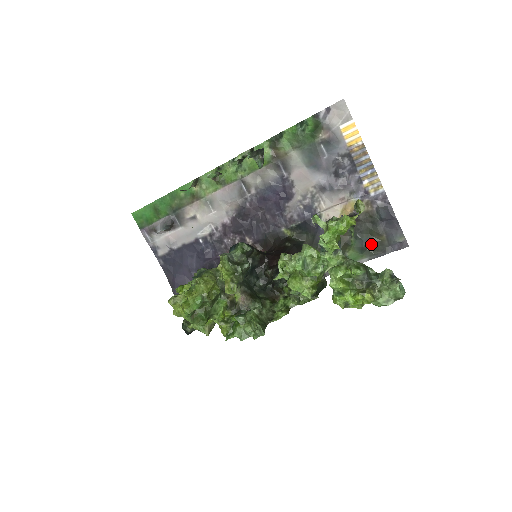
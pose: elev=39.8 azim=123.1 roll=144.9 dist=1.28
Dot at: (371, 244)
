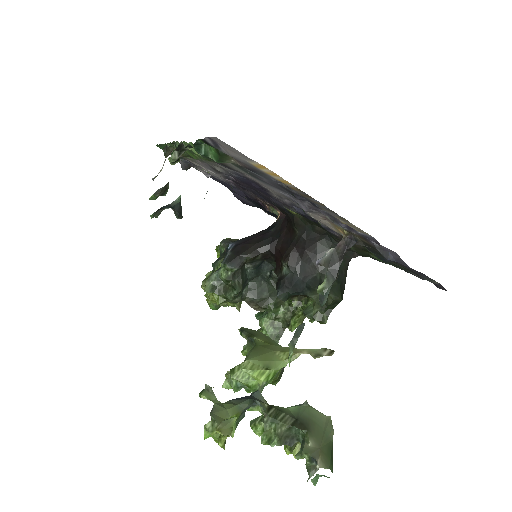
Dot at: (395, 263)
